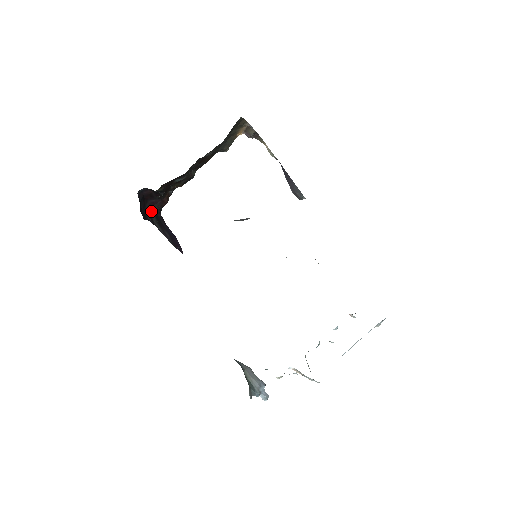
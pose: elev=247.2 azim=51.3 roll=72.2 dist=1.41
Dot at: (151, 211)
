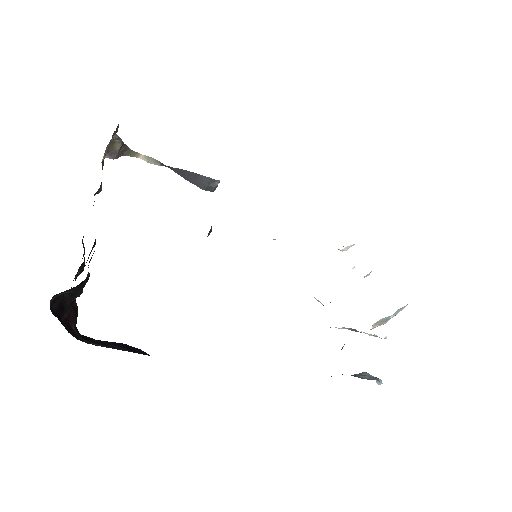
Dot at: (73, 333)
